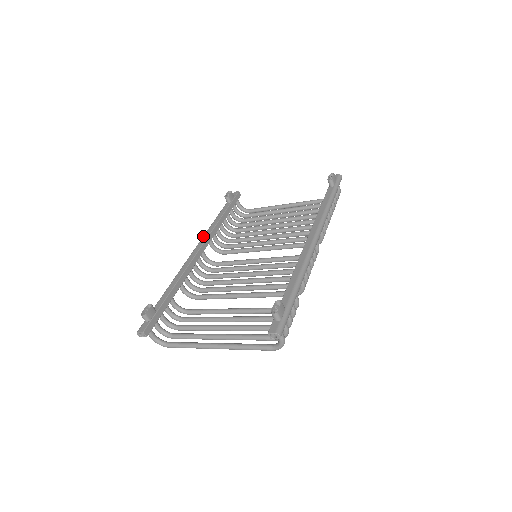
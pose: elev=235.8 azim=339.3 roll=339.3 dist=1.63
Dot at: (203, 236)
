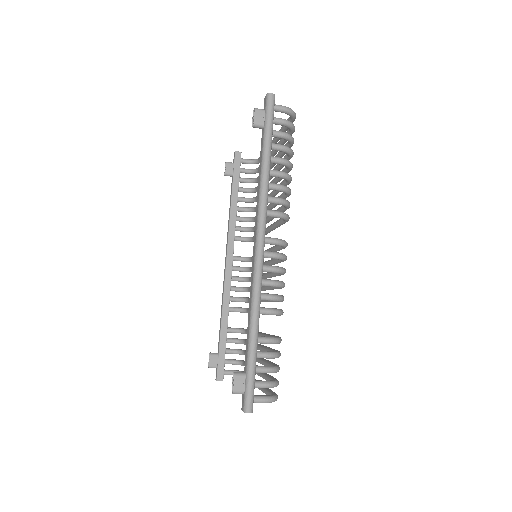
Dot at: occluded
